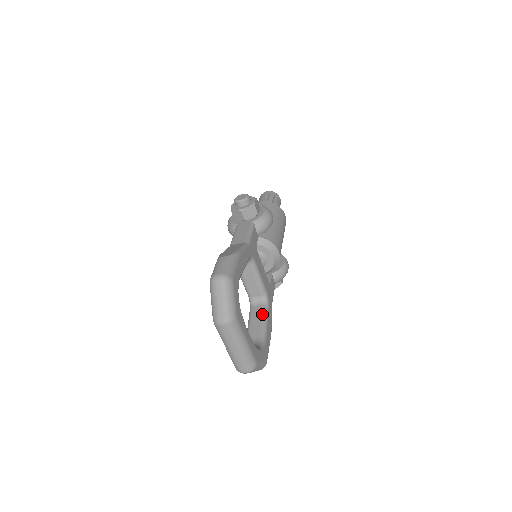
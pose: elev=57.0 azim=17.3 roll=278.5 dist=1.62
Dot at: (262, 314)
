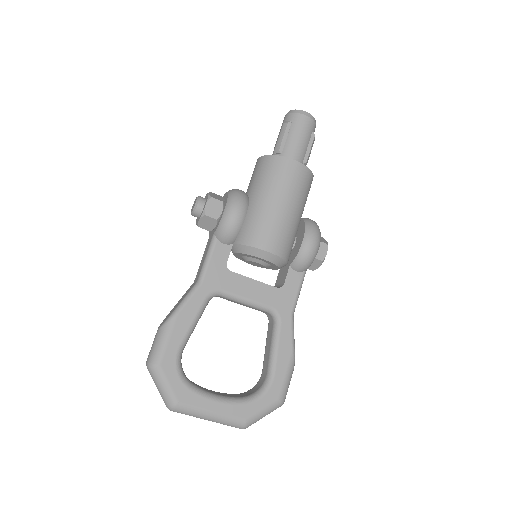
Dot at: (271, 337)
